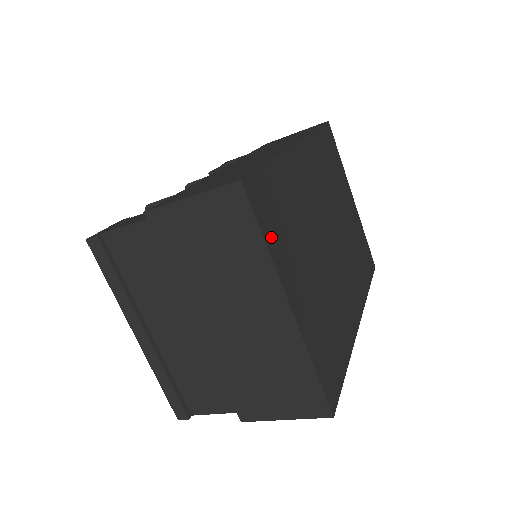
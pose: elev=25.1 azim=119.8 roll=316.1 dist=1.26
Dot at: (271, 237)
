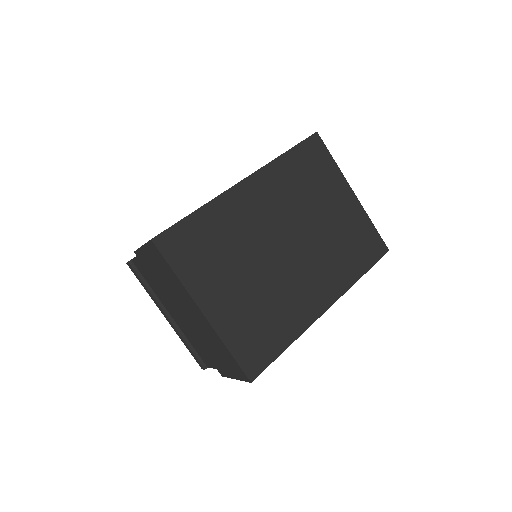
Dot at: (184, 269)
